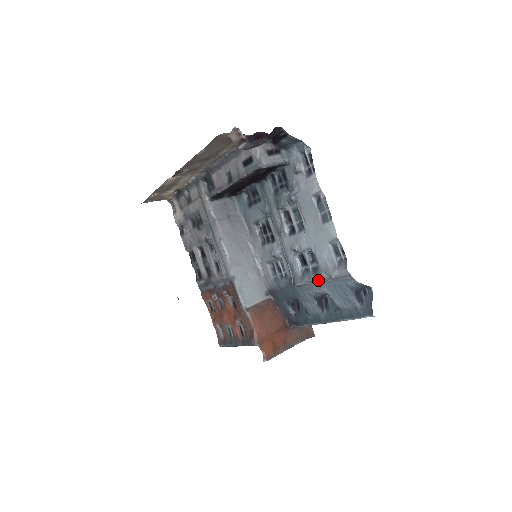
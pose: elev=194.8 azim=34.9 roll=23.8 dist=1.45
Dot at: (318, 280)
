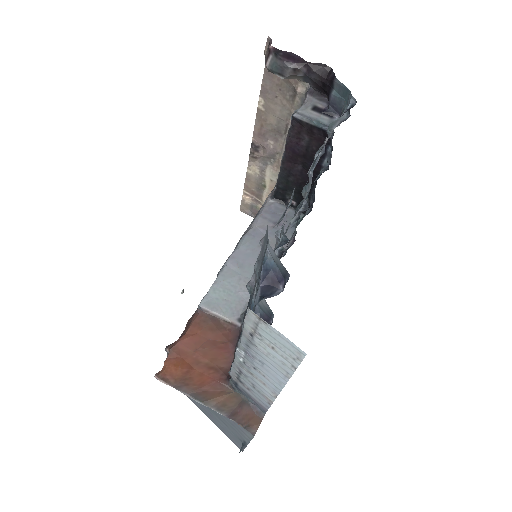
Dot at: (257, 264)
